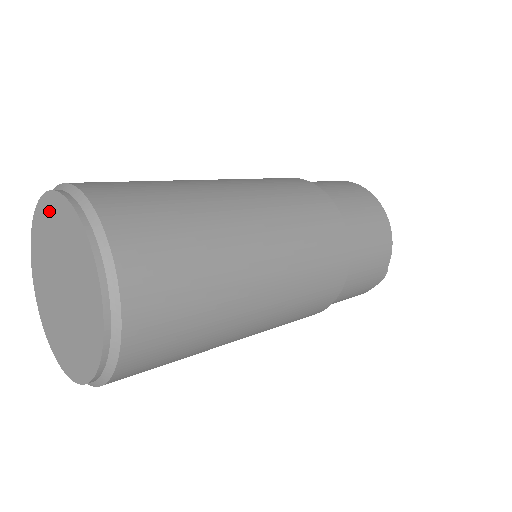
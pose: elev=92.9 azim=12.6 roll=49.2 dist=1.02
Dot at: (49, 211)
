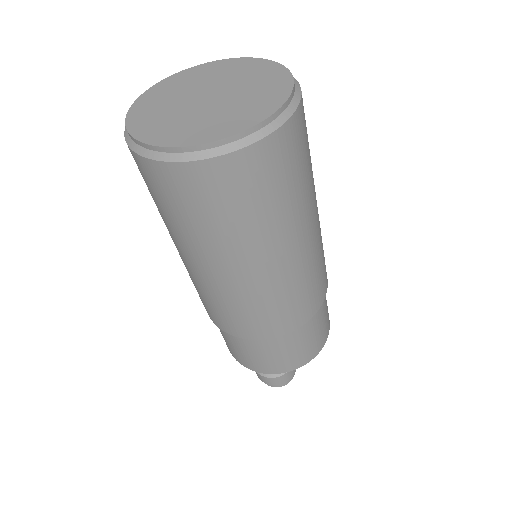
Dot at: (233, 65)
